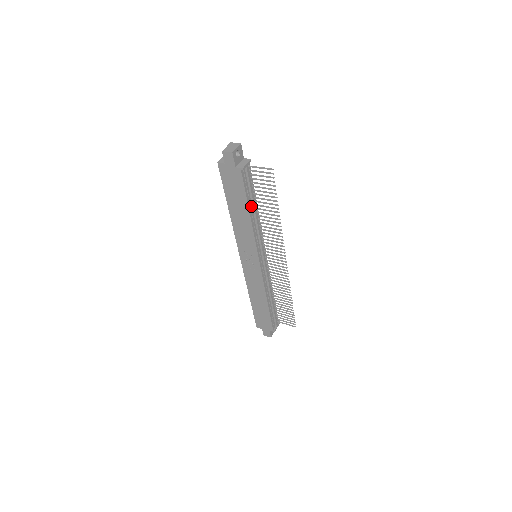
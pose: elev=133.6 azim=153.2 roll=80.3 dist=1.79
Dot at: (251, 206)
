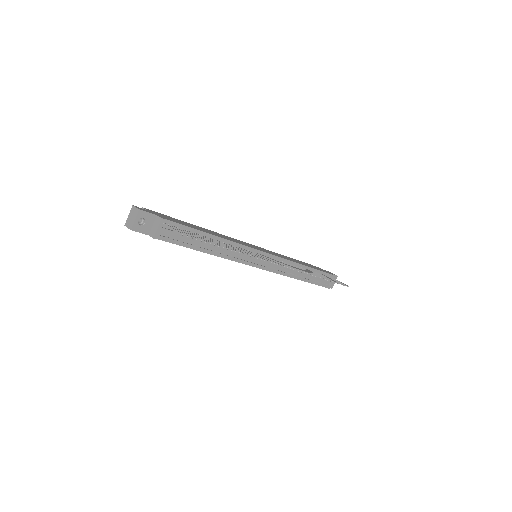
Dot at: (202, 245)
